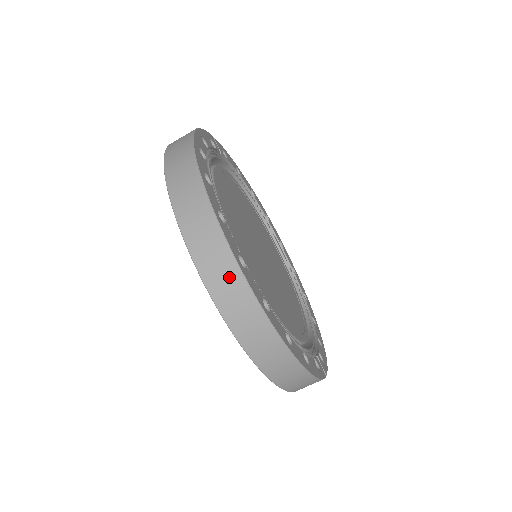
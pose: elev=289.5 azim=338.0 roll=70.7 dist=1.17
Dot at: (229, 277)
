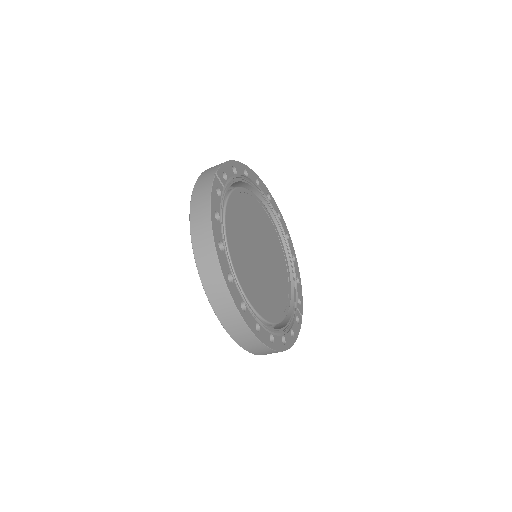
Dot at: (252, 342)
